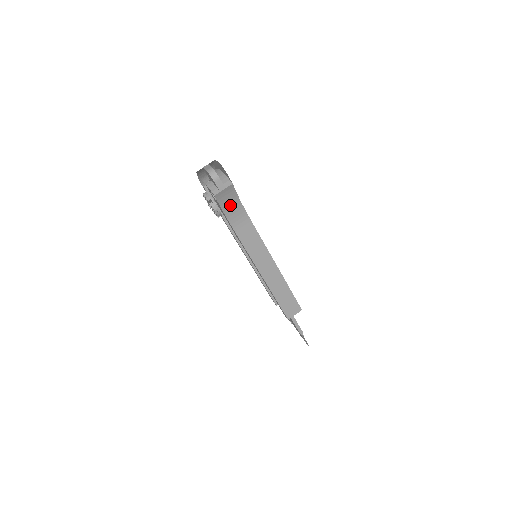
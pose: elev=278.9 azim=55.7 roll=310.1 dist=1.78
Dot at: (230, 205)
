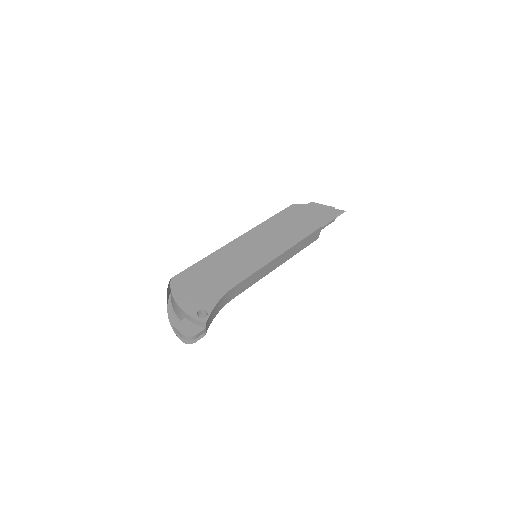
Dot at: (216, 311)
